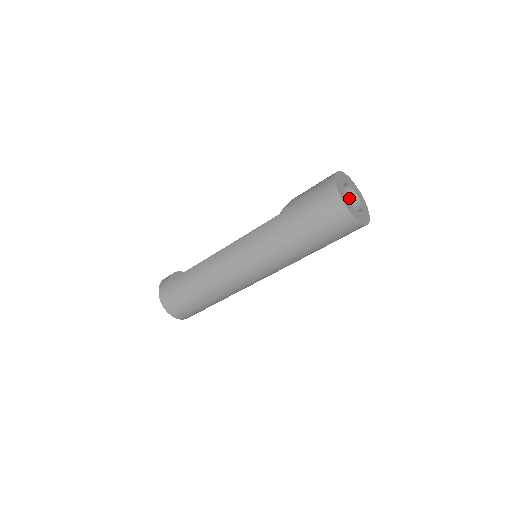
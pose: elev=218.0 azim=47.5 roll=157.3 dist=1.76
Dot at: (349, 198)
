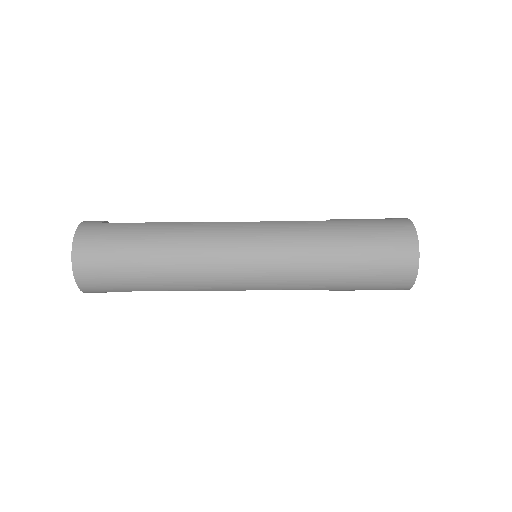
Dot at: occluded
